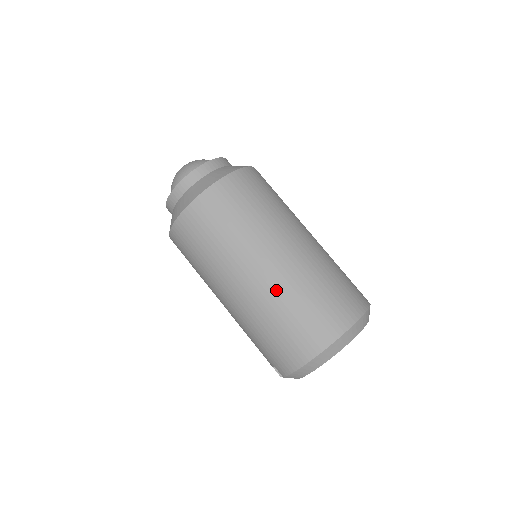
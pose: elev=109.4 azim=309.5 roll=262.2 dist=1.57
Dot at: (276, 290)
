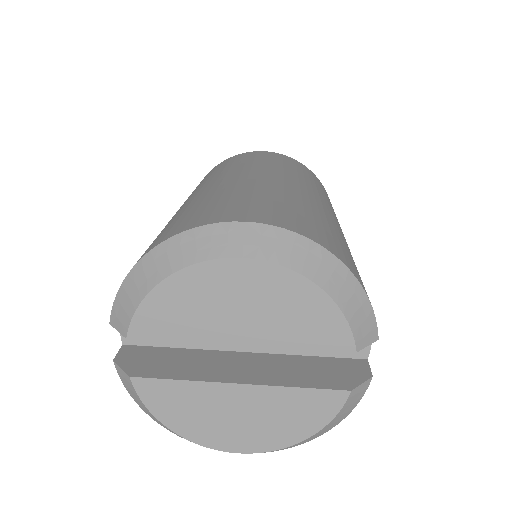
Dot at: (222, 187)
